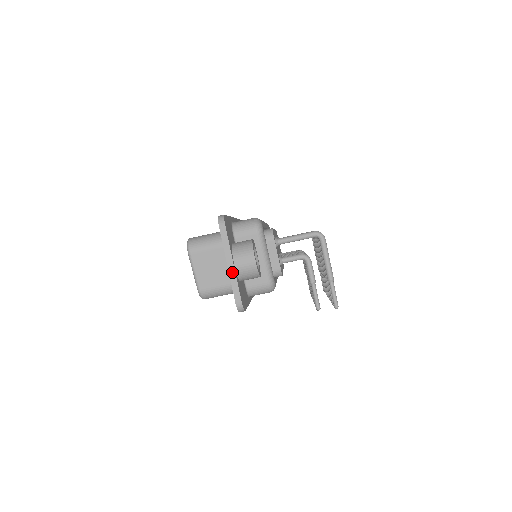
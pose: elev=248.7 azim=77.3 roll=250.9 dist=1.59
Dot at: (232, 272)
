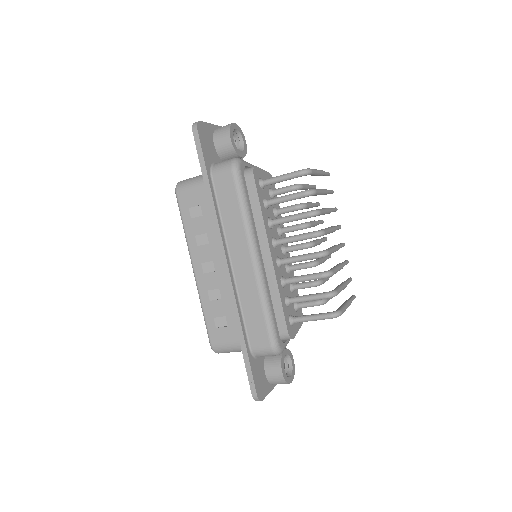
Dot at: (276, 384)
